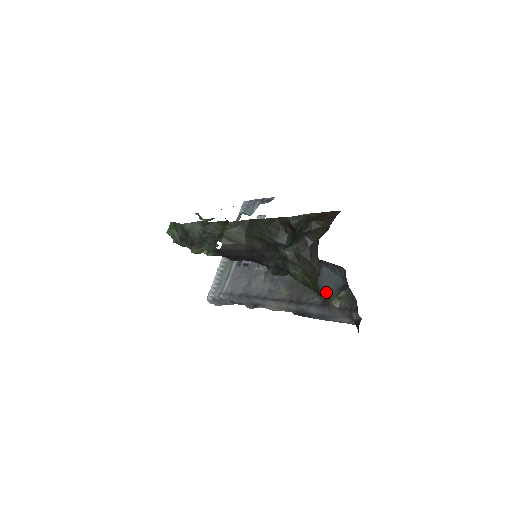
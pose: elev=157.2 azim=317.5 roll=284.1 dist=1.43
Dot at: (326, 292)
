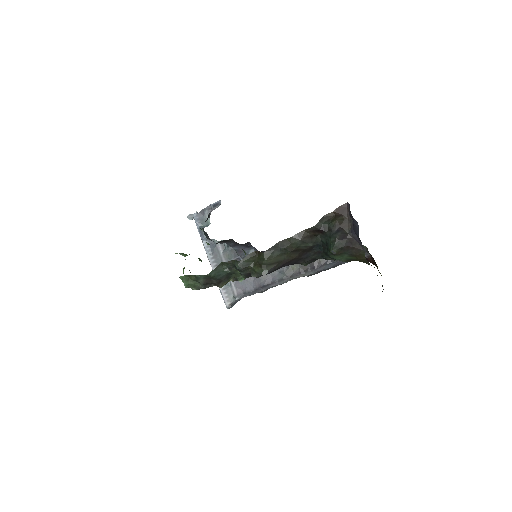
Dot at: (331, 251)
